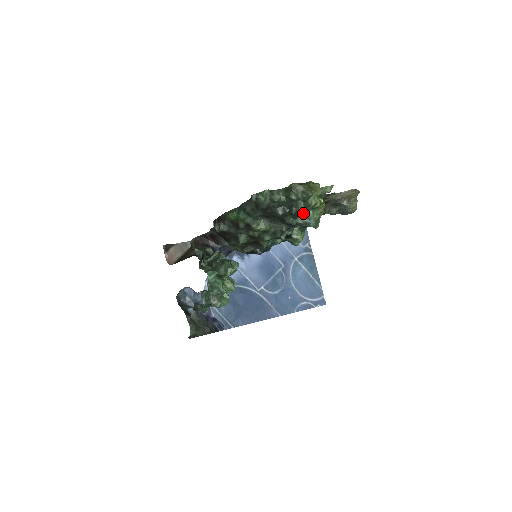
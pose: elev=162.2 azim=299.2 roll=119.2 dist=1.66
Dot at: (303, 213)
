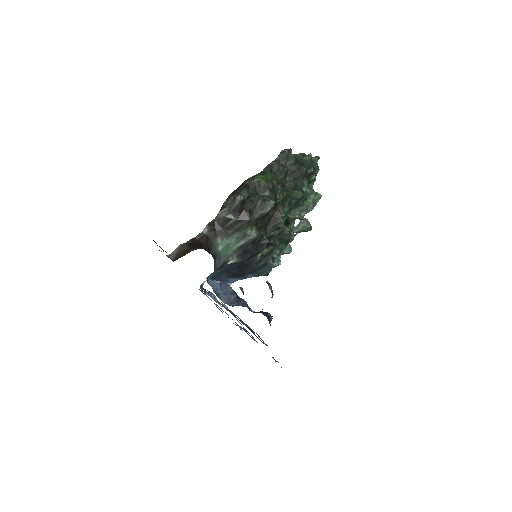
Dot at: (310, 180)
